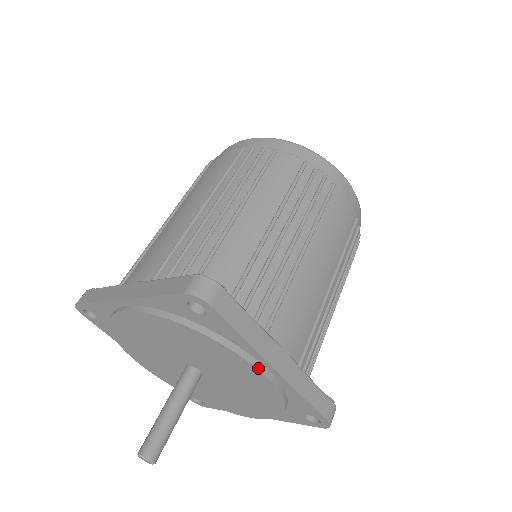
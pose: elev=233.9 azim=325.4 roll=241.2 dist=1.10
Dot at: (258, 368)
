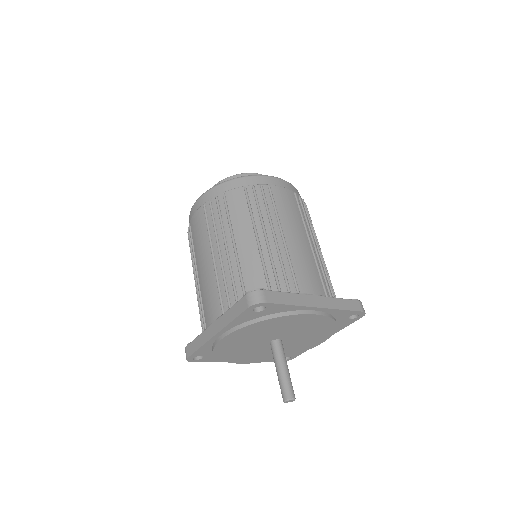
Dot at: (309, 313)
